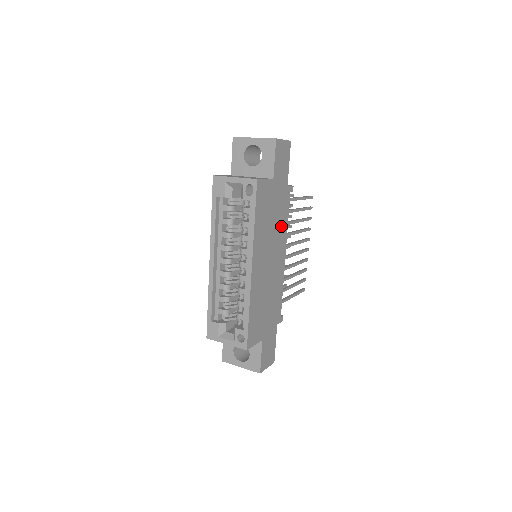
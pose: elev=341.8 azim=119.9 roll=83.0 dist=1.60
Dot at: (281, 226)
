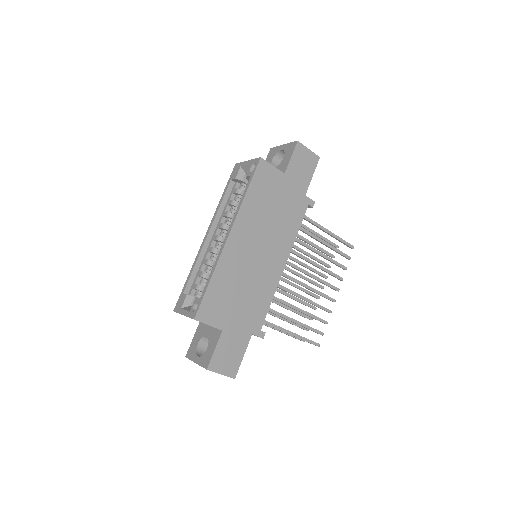
Dot at: (286, 228)
